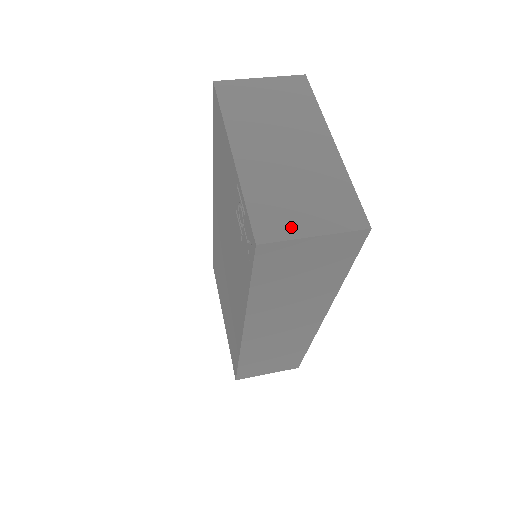
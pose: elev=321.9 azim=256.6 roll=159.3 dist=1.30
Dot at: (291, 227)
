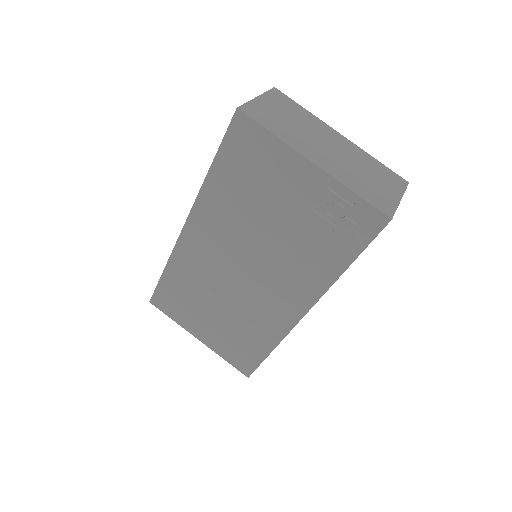
Dot at: (389, 200)
